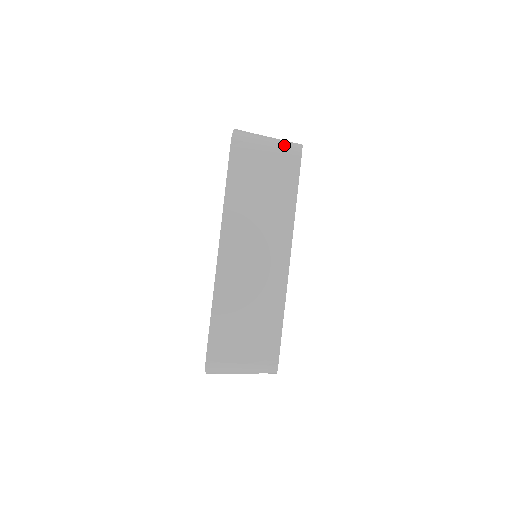
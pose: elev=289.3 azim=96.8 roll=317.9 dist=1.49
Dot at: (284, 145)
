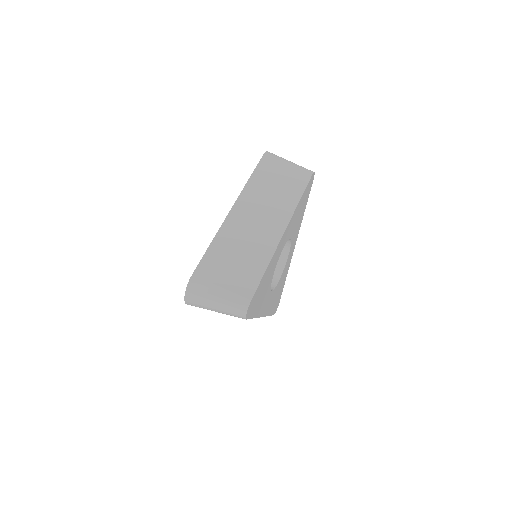
Dot at: (301, 167)
